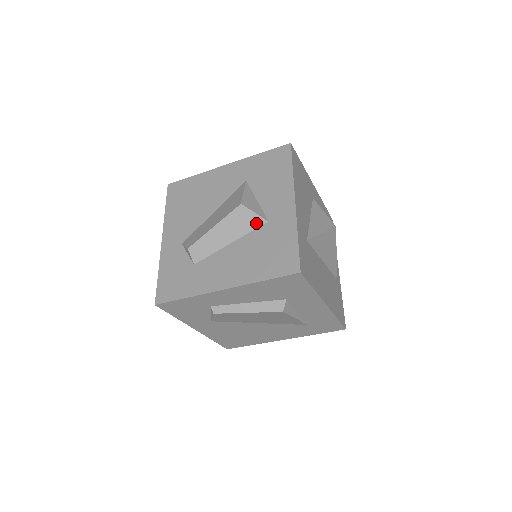
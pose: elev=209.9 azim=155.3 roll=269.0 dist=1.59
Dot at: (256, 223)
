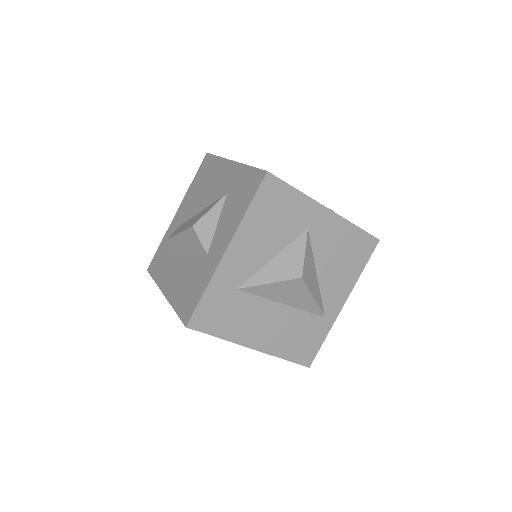
Dot at: (200, 250)
